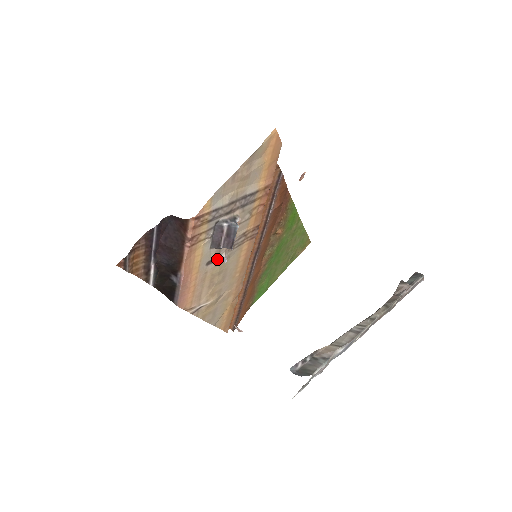
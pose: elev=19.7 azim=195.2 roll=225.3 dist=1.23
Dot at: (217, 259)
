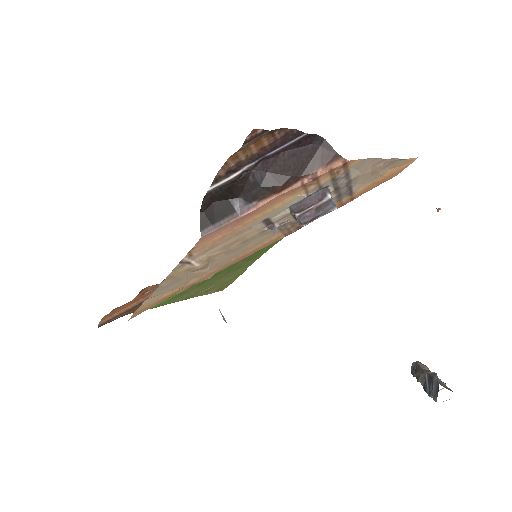
Dot at: (269, 224)
